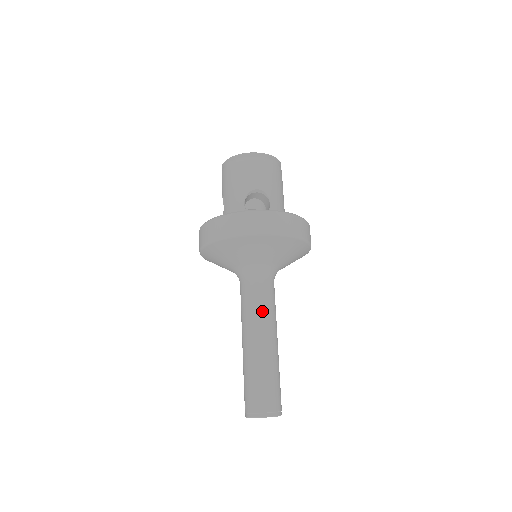
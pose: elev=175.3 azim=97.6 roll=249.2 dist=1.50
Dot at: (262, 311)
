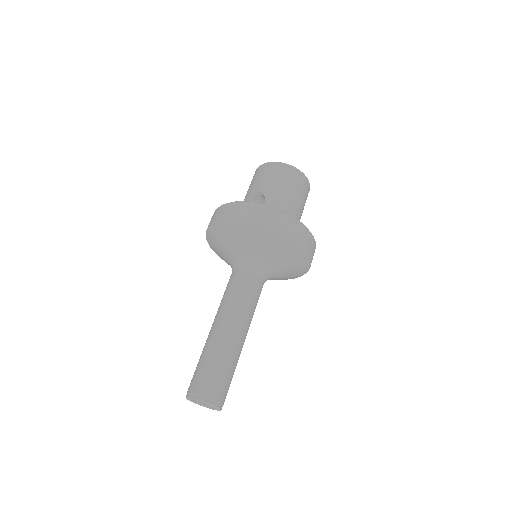
Dot at: (229, 299)
